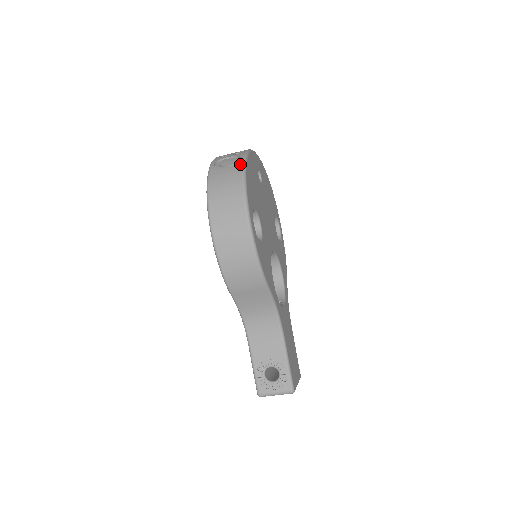
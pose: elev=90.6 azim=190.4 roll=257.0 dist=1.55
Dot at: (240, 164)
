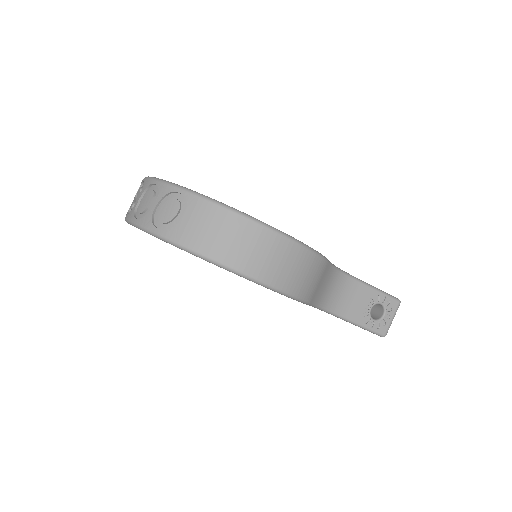
Dot at: (189, 197)
